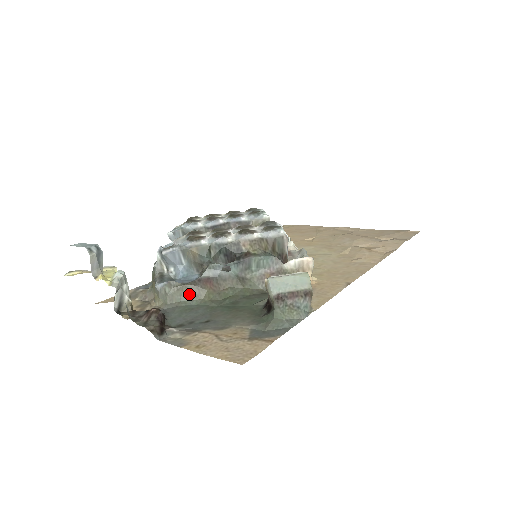
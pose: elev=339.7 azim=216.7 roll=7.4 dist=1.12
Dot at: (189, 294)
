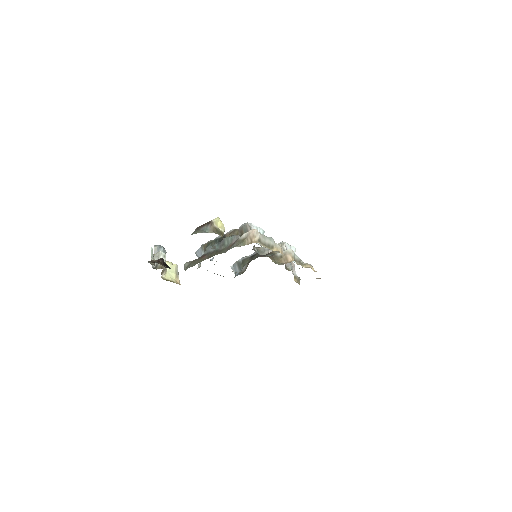
Dot at: (193, 264)
